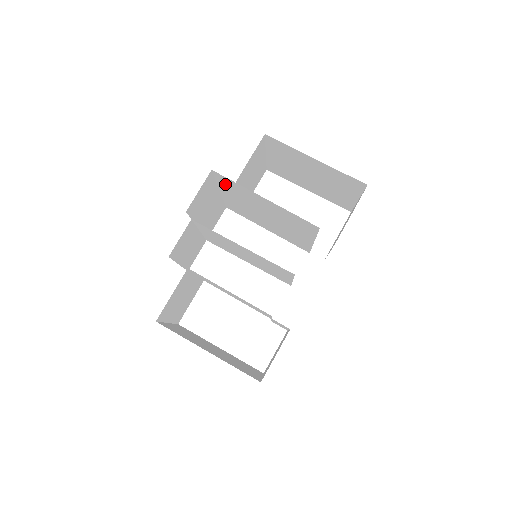
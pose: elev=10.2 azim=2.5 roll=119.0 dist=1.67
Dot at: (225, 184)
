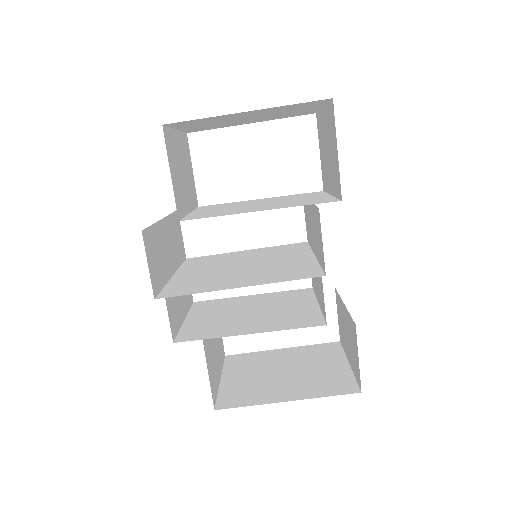
Dot at: occluded
